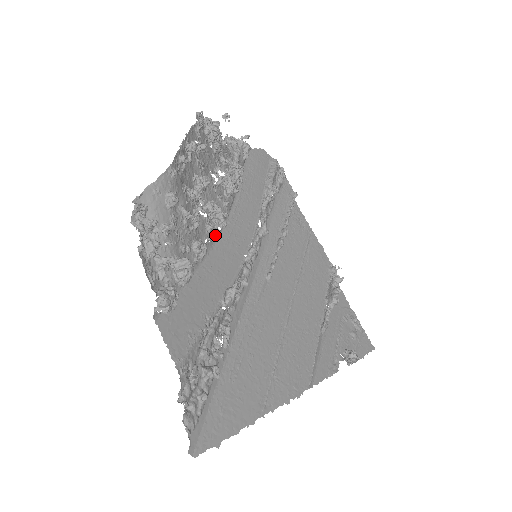
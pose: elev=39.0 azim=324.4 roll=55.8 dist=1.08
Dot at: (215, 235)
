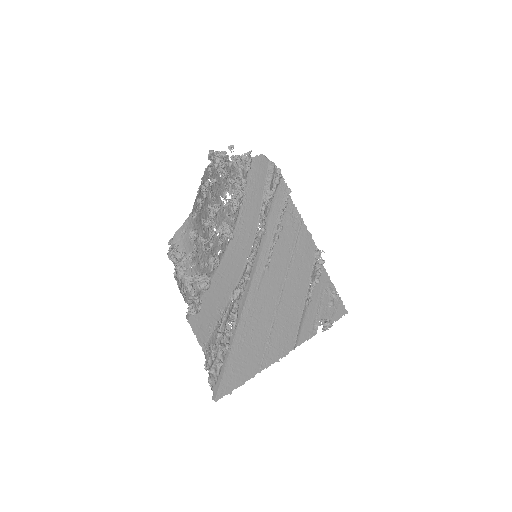
Dot at: (225, 245)
